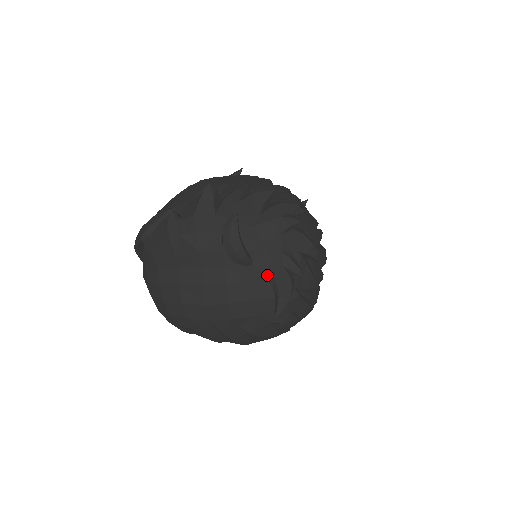
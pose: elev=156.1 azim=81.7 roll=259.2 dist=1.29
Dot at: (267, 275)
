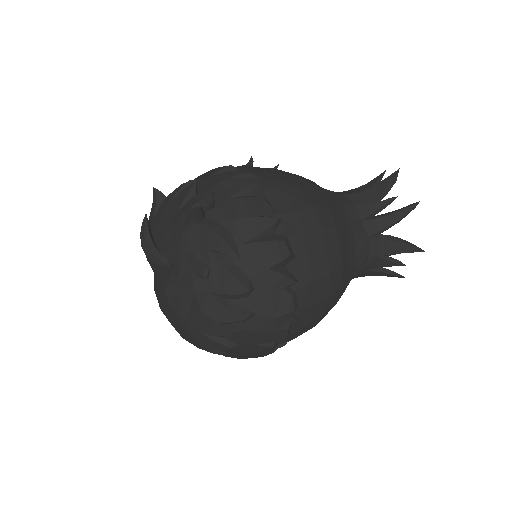
Dot at: (177, 278)
